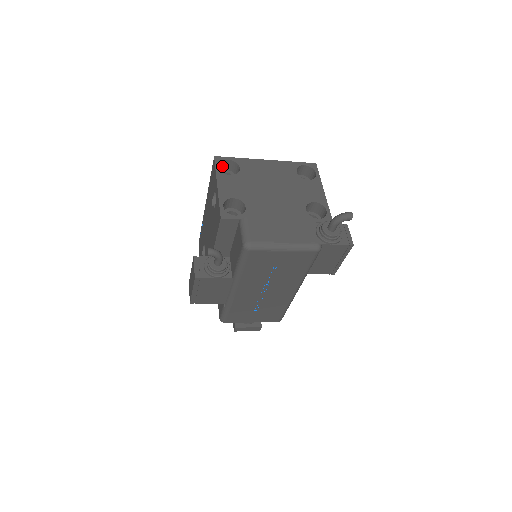
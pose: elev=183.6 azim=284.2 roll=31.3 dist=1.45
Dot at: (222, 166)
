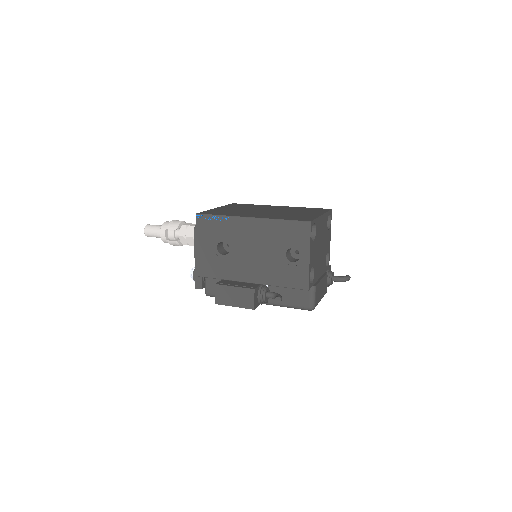
Dot at: occluded
